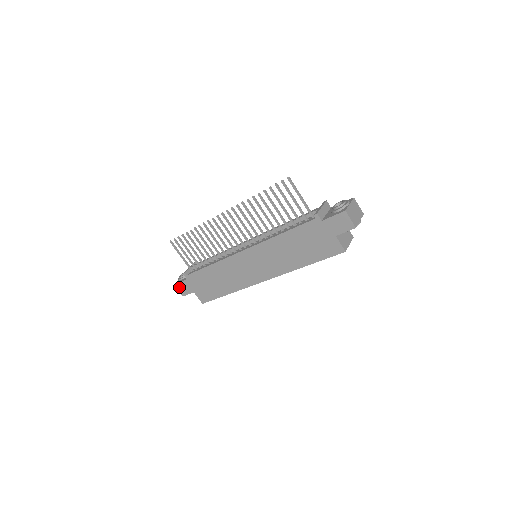
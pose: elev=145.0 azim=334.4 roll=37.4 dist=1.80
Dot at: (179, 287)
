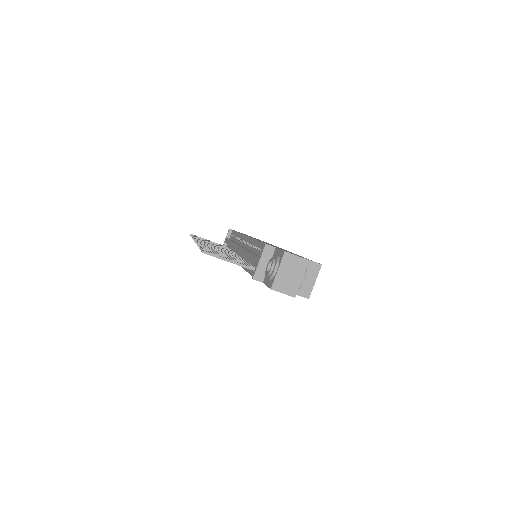
Dot at: occluded
